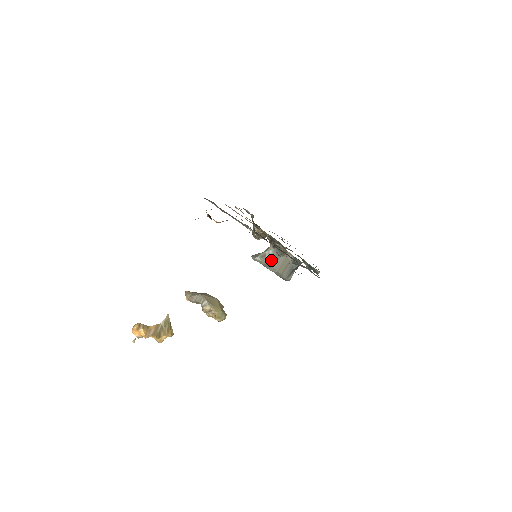
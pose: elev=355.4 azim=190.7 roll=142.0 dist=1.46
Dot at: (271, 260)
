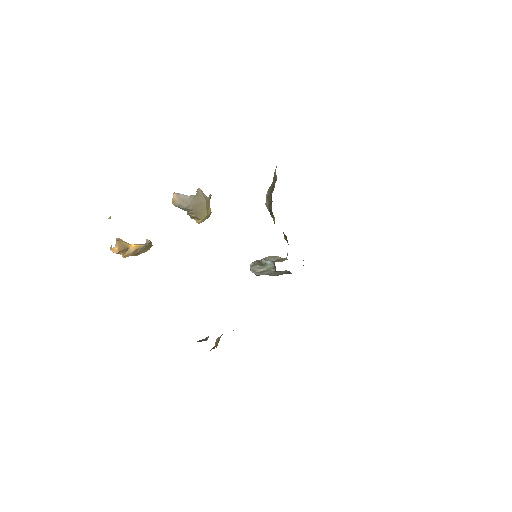
Dot at: (268, 273)
